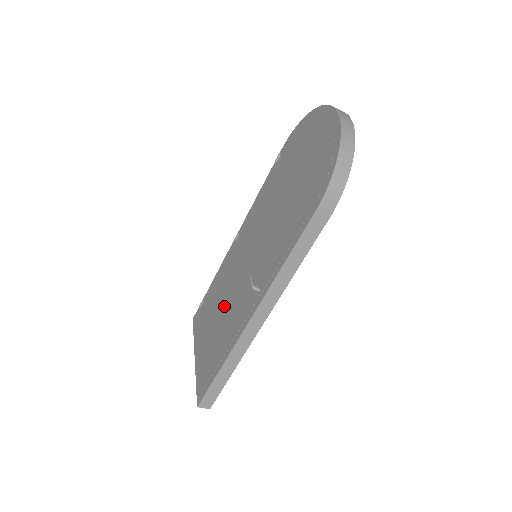
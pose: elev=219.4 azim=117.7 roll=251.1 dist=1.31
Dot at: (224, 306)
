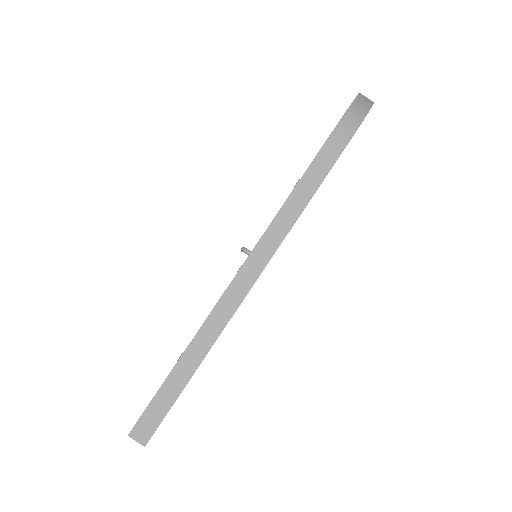
Dot at: occluded
